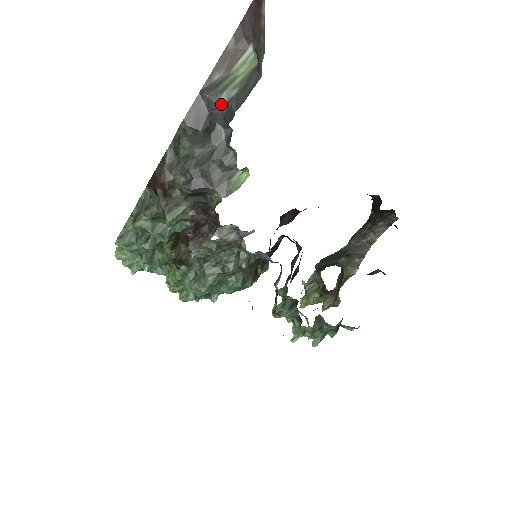
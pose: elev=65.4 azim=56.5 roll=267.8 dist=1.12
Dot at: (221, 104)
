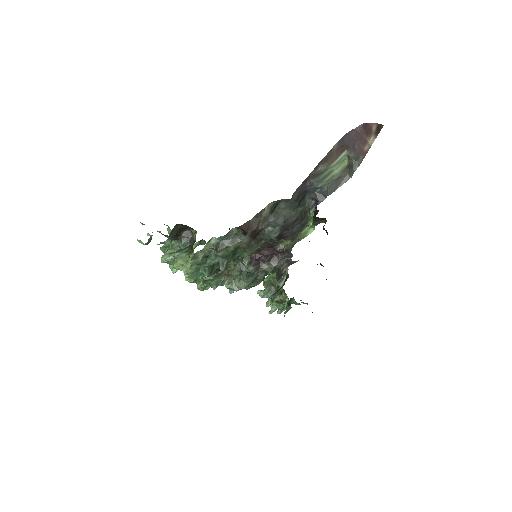
Dot at: (318, 187)
